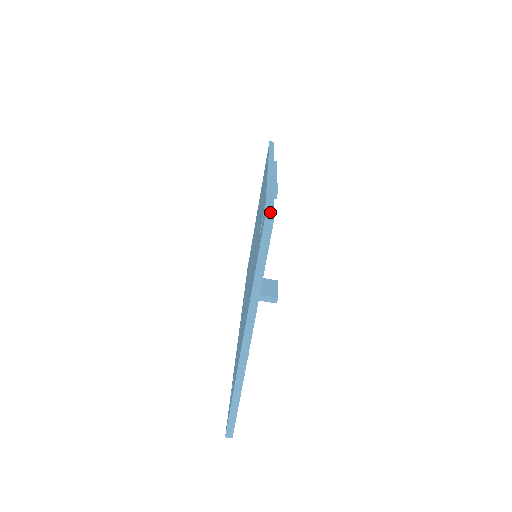
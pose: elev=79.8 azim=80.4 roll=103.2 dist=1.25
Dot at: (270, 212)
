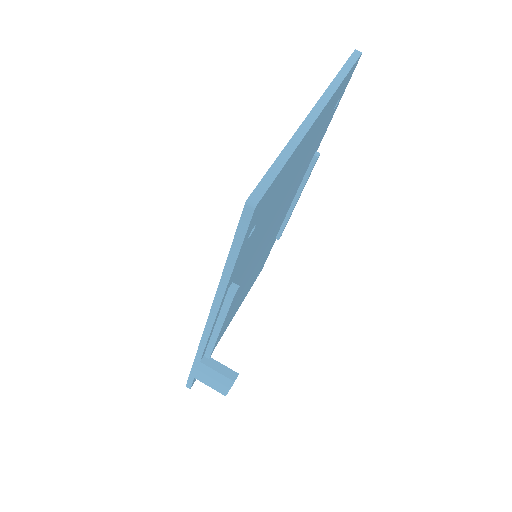
Dot at: occluded
